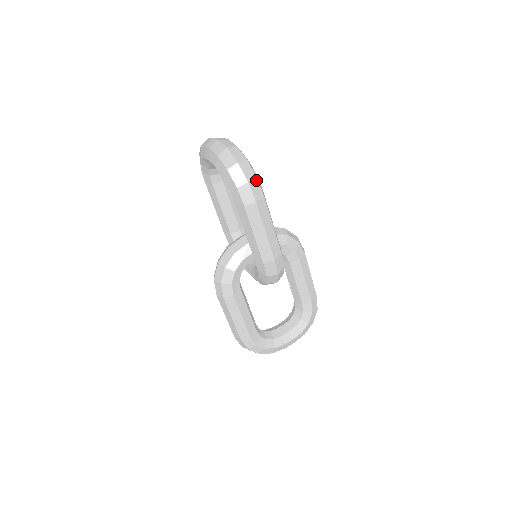
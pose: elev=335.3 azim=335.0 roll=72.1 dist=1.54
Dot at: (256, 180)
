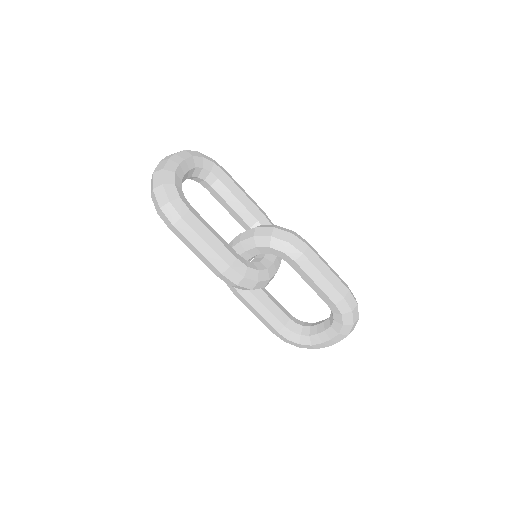
Dot at: (169, 204)
